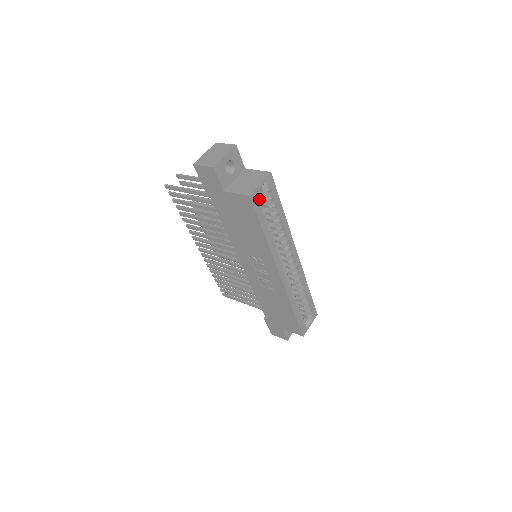
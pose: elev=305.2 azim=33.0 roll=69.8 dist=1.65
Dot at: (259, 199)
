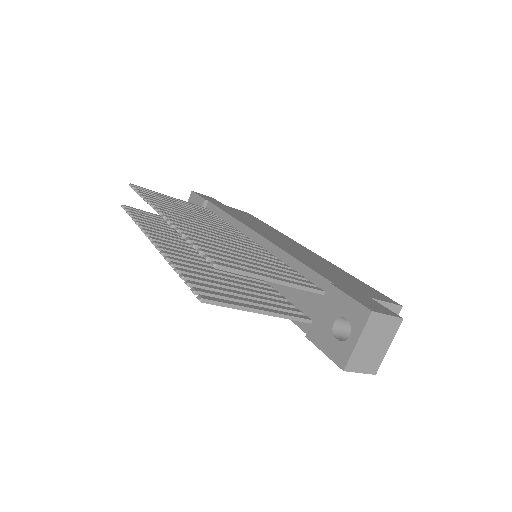
Dot at: occluded
